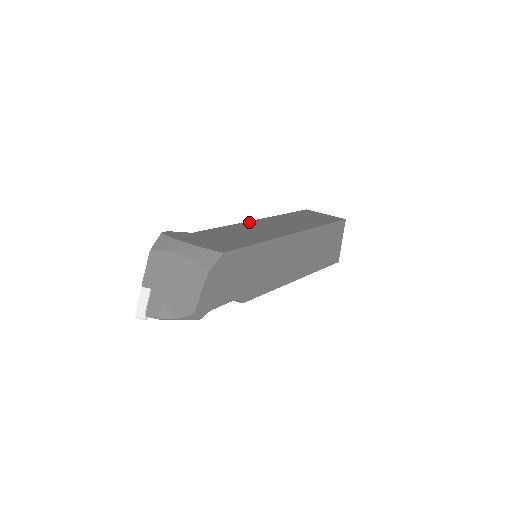
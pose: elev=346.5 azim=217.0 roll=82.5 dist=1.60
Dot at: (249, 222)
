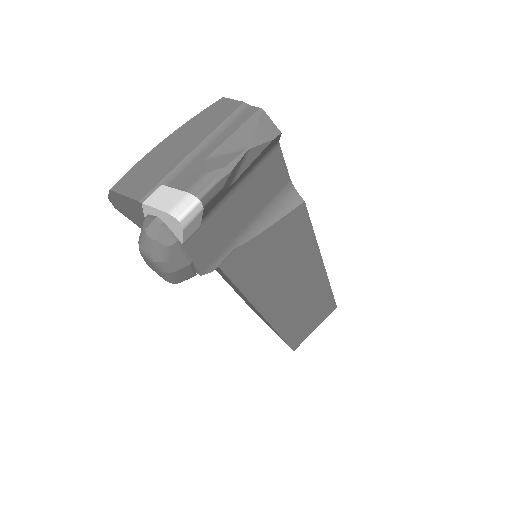
Dot at: occluded
